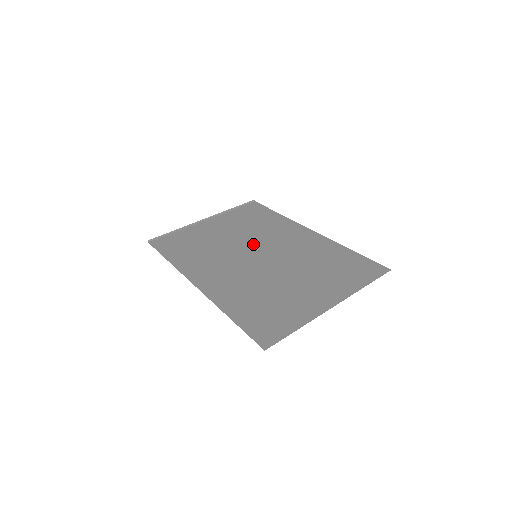
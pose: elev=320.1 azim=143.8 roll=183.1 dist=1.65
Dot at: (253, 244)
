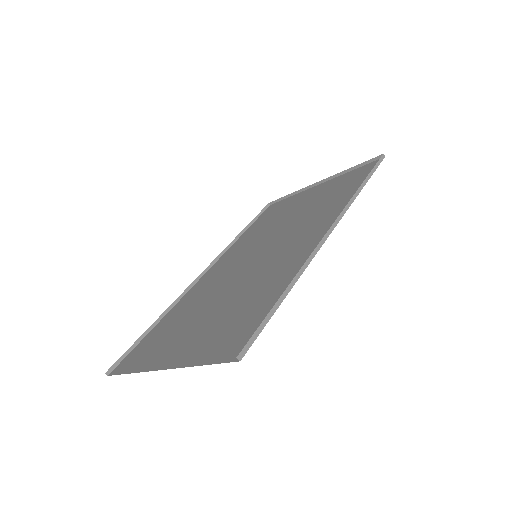
Dot at: (281, 236)
